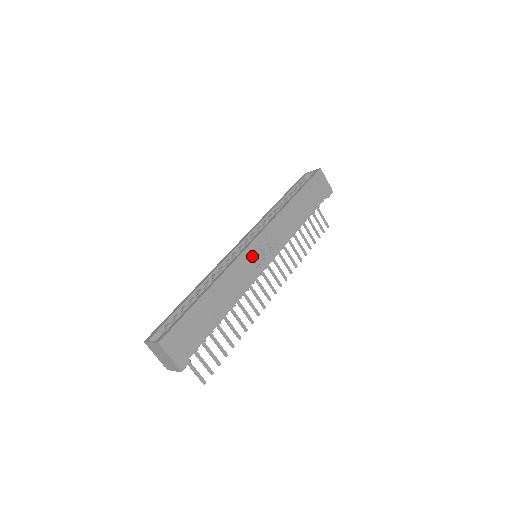
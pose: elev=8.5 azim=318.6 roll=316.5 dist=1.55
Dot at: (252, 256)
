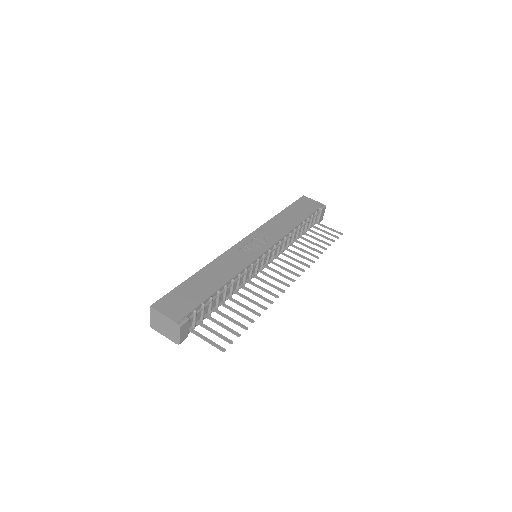
Dot at: (243, 249)
